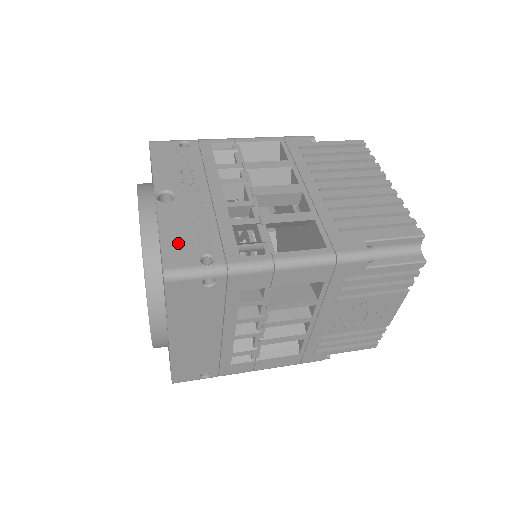
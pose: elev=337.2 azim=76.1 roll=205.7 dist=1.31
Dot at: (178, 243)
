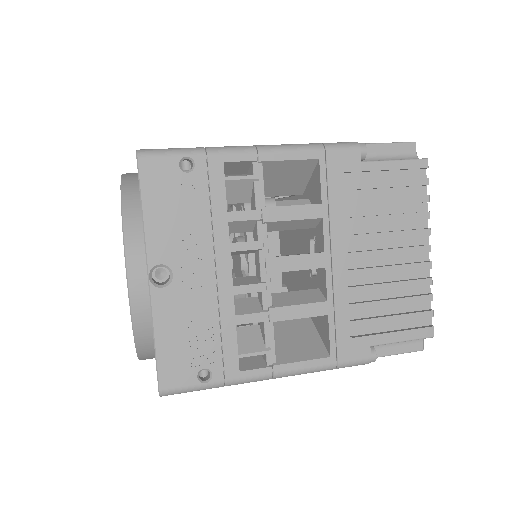
Dot at: (175, 354)
